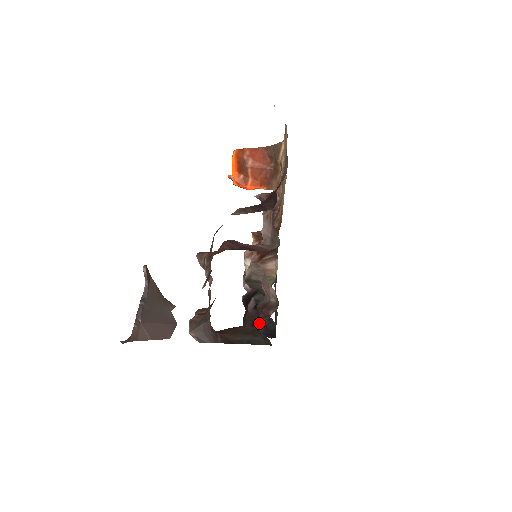
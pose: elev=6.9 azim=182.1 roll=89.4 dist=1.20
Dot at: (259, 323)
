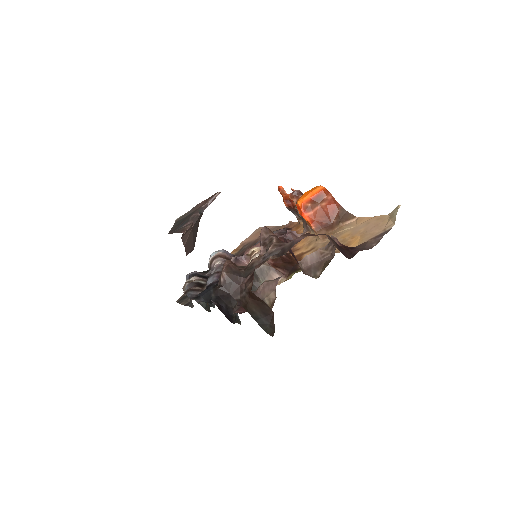
Dot at: occluded
